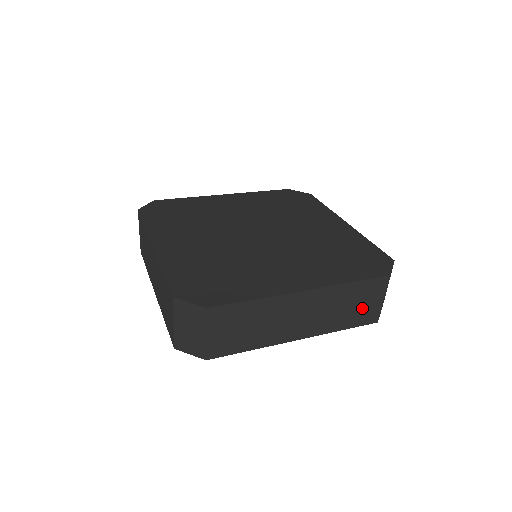
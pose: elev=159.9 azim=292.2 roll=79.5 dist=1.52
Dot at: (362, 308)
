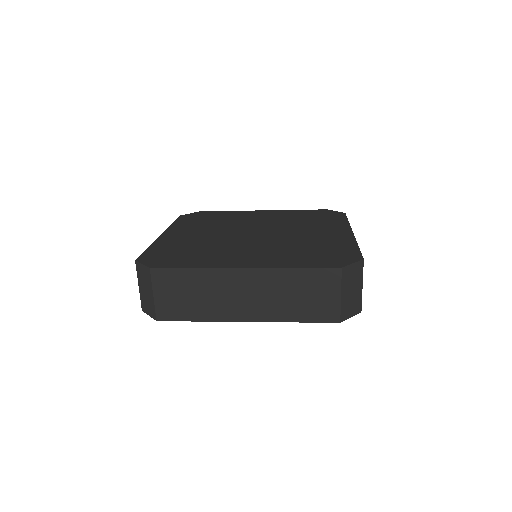
Dot at: (315, 301)
